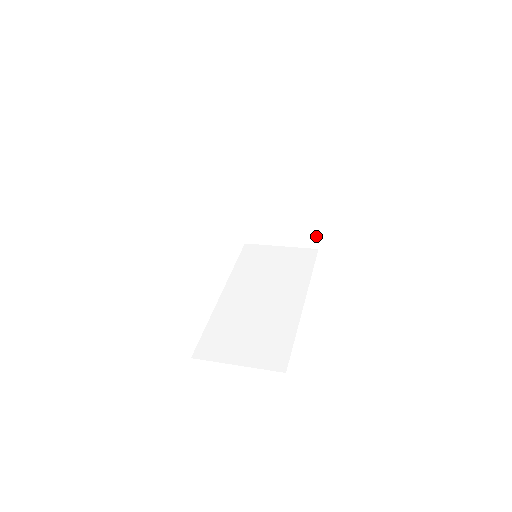
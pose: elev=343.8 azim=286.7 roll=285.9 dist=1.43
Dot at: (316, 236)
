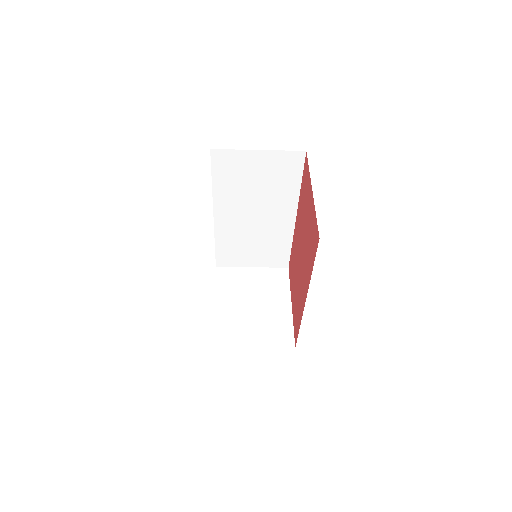
Dot at: (292, 333)
